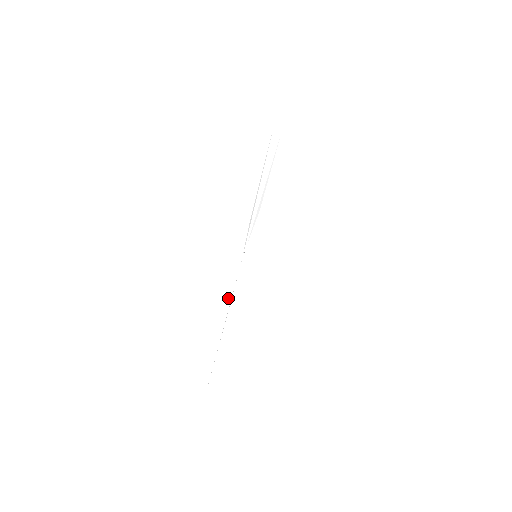
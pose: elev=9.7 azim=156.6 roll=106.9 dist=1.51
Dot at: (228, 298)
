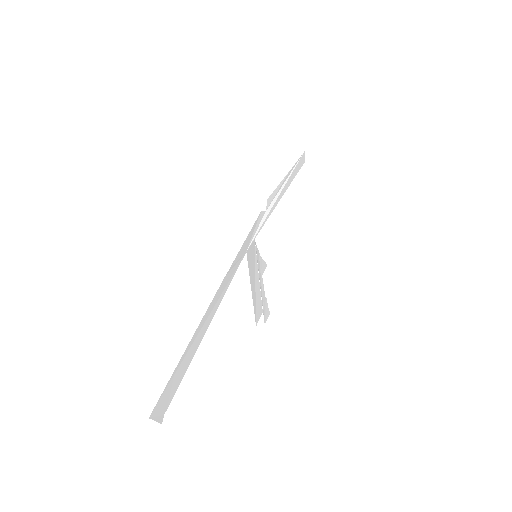
Dot at: (228, 281)
